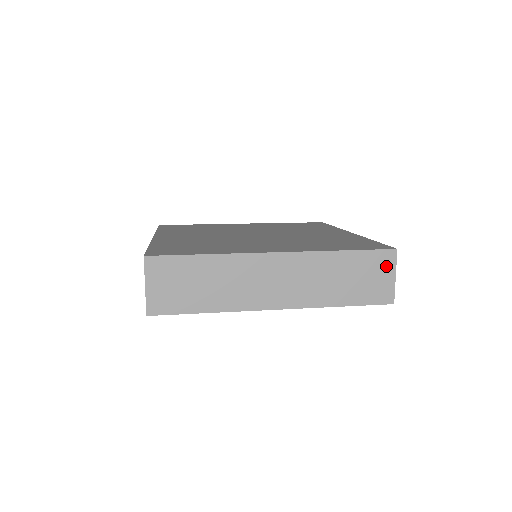
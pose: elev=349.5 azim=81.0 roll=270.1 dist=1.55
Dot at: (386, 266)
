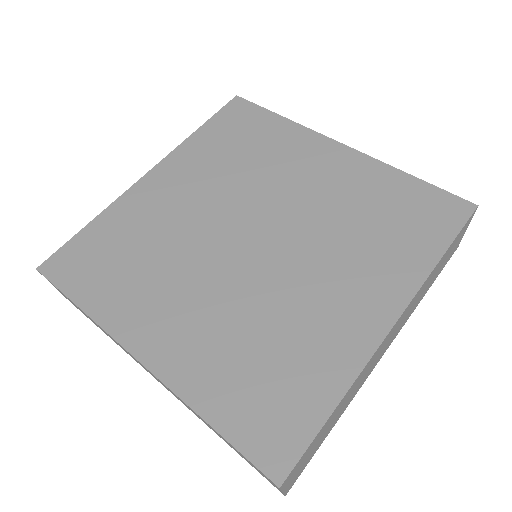
Dot at: (465, 228)
